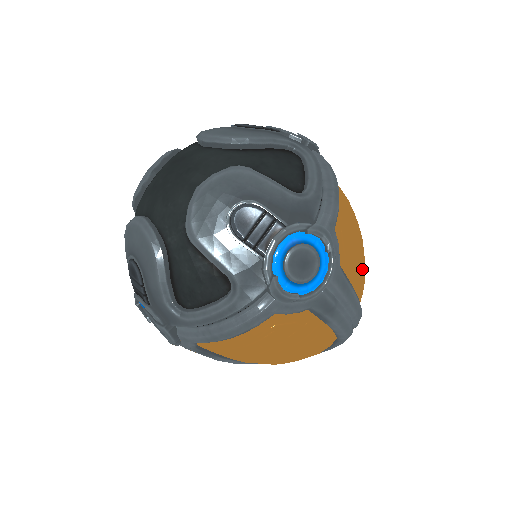
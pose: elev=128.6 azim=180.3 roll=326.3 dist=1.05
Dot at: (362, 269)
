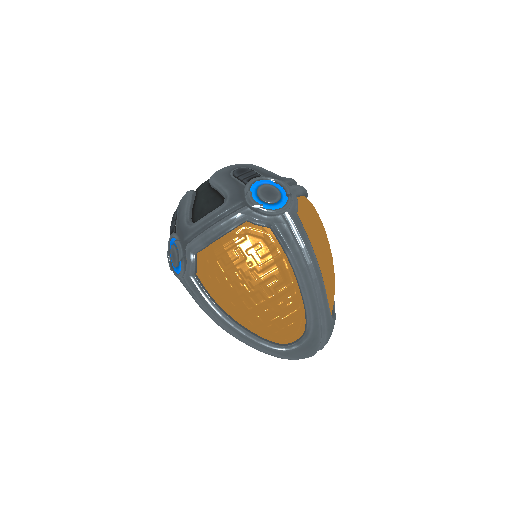
Dot at: (324, 250)
